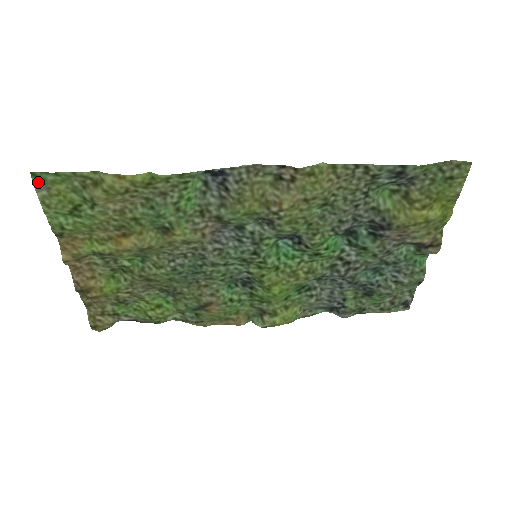
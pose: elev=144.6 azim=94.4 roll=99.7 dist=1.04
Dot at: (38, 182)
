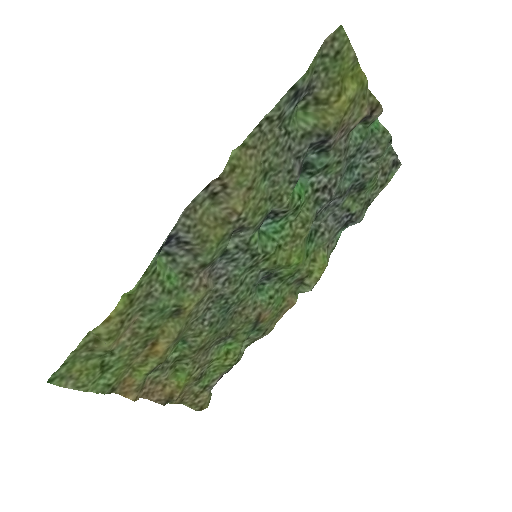
Dot at: (59, 381)
